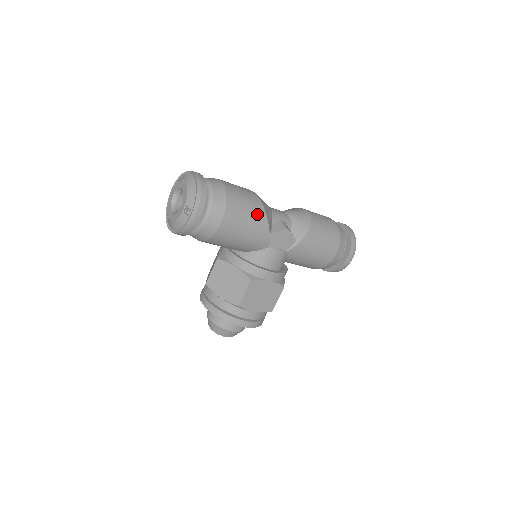
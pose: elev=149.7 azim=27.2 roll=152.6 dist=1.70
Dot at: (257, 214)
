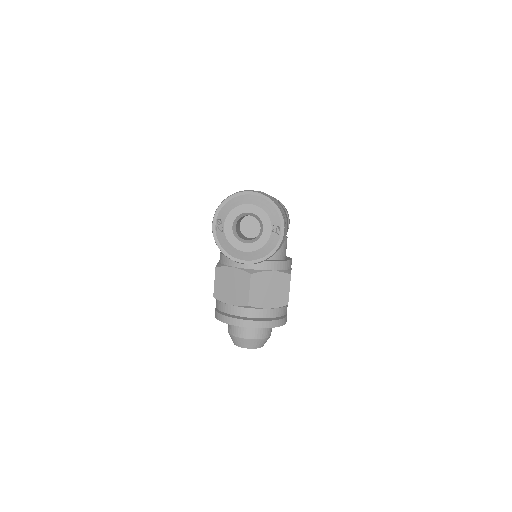
Dot at: occluded
